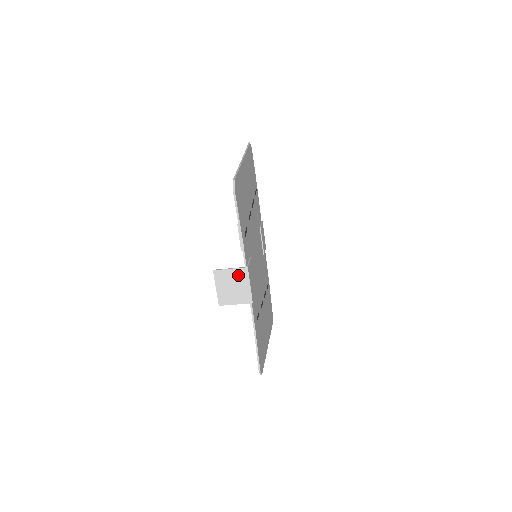
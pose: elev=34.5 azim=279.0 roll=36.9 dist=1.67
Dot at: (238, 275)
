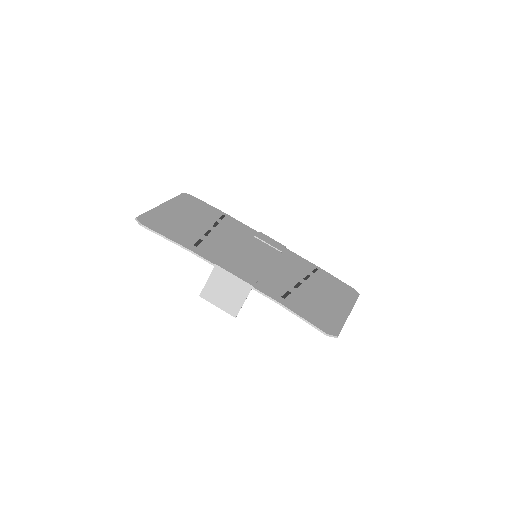
Dot at: (217, 278)
